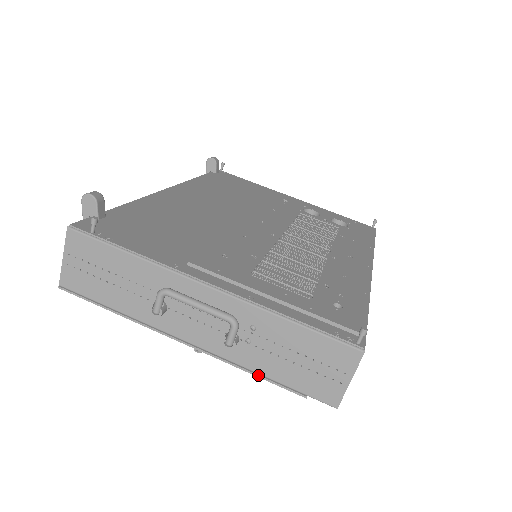
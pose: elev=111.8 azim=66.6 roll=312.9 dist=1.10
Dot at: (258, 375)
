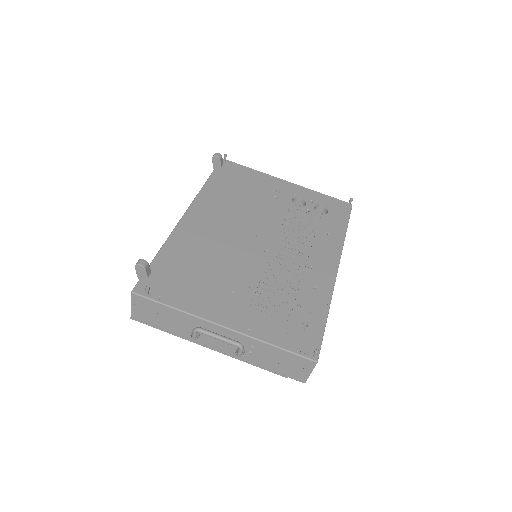
Dot at: occluded
